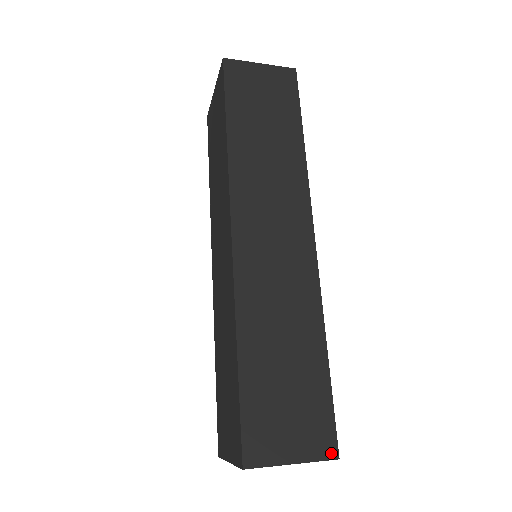
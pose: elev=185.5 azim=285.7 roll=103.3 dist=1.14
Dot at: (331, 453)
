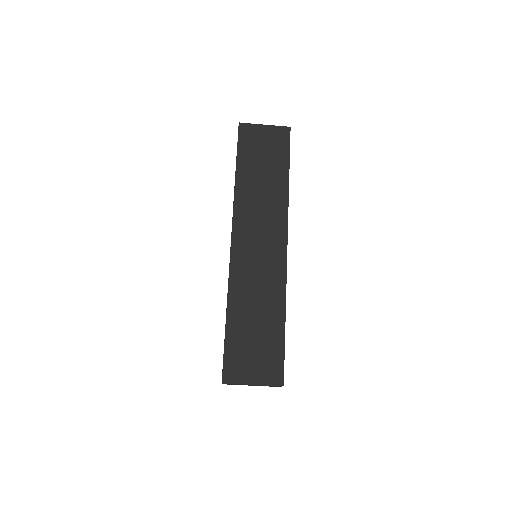
Dot at: (279, 382)
